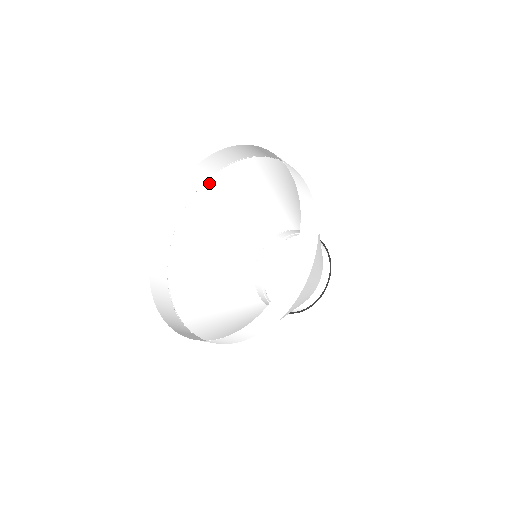
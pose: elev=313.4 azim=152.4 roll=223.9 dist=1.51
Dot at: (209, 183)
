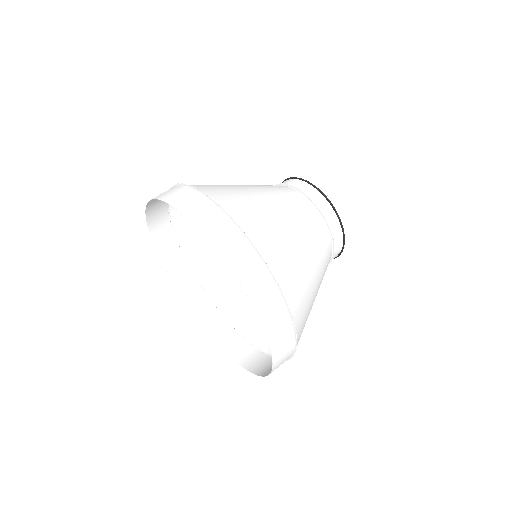
Dot at: occluded
